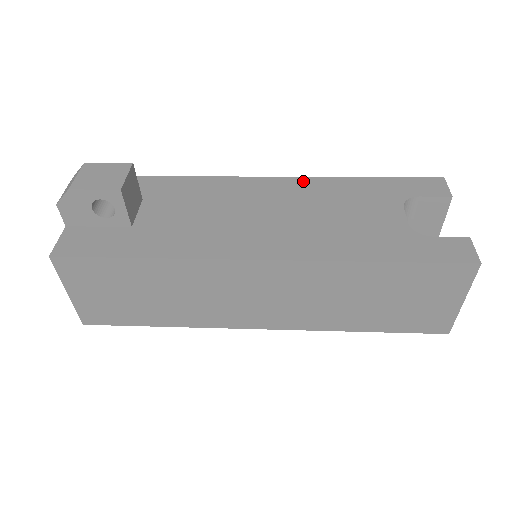
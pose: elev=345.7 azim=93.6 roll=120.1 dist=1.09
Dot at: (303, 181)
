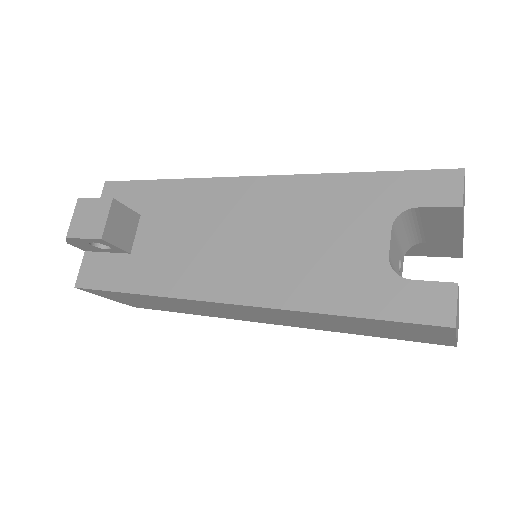
Dot at: (288, 183)
